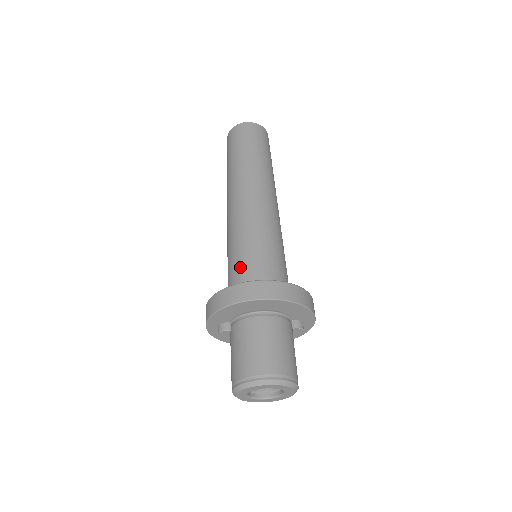
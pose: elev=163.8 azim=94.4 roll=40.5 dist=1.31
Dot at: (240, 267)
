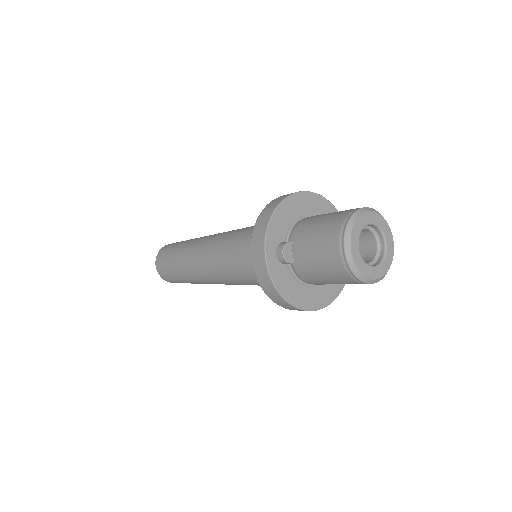
Dot at: occluded
